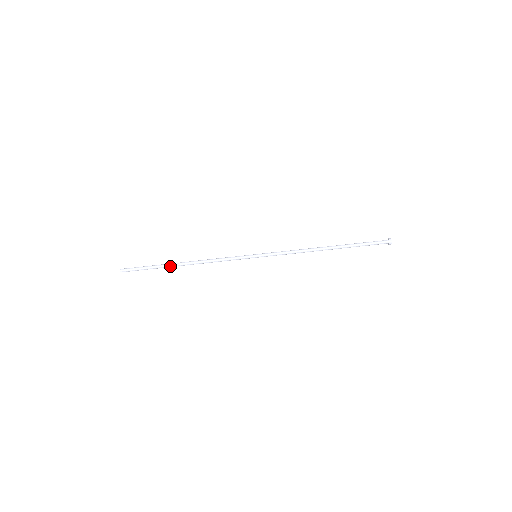
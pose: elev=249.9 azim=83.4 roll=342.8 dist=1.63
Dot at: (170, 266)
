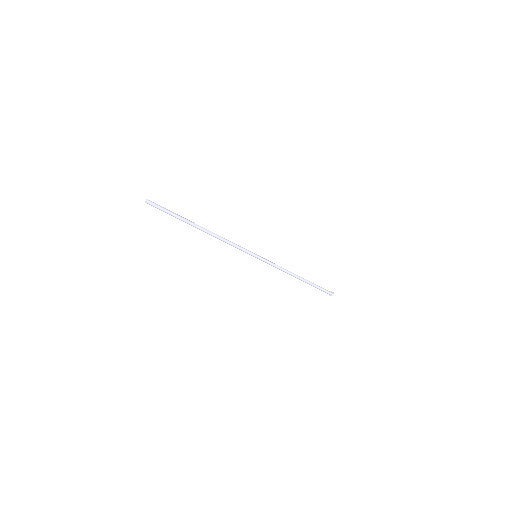
Dot at: (192, 224)
